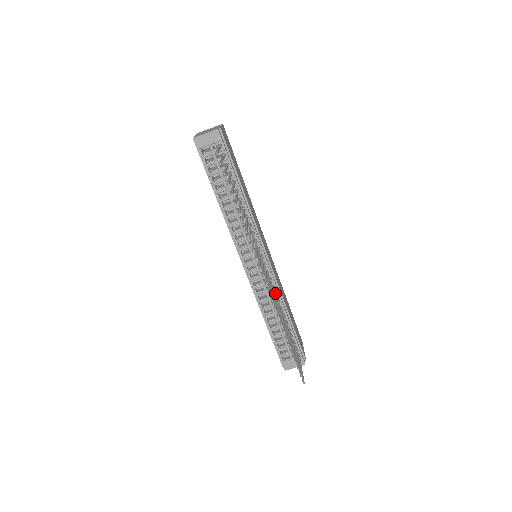
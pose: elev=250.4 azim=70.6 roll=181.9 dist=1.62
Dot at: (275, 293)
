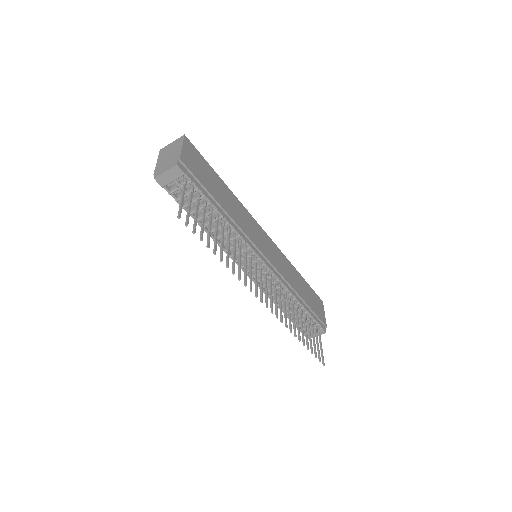
Dot at: (282, 289)
